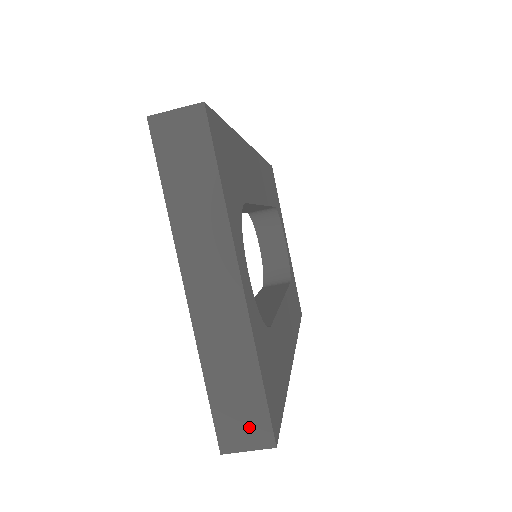
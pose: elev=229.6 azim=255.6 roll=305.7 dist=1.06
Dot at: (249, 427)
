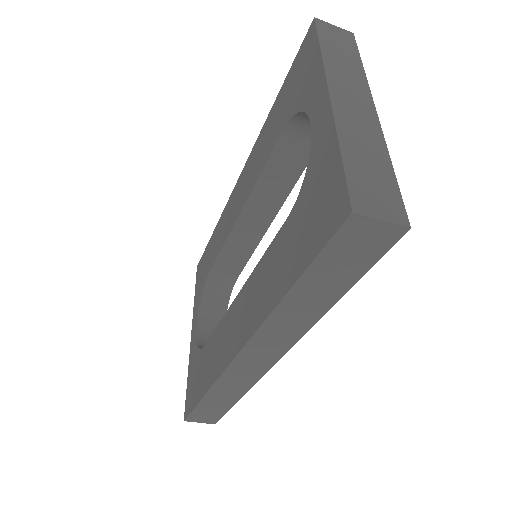
Dot at: (383, 201)
